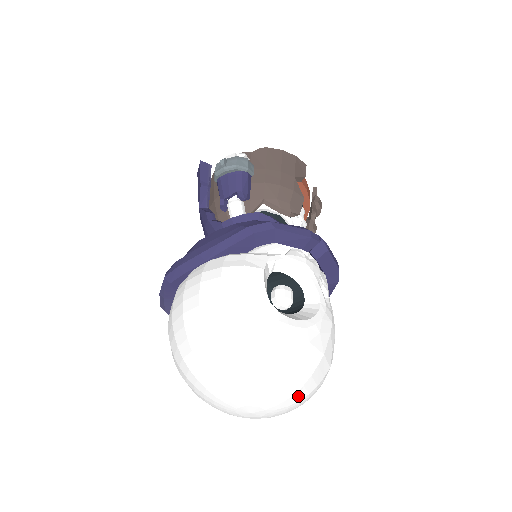
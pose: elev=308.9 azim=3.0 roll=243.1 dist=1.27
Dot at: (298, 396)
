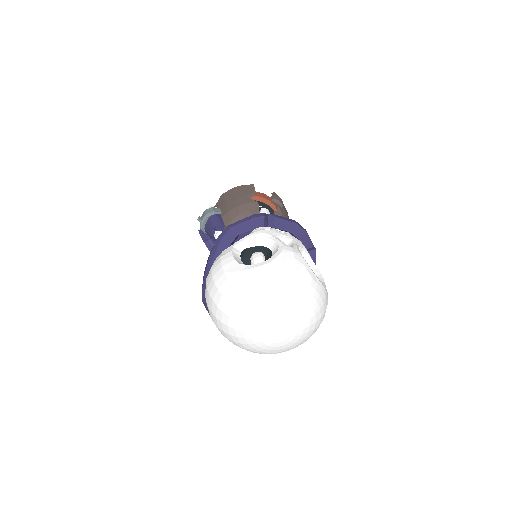
Dot at: (296, 306)
